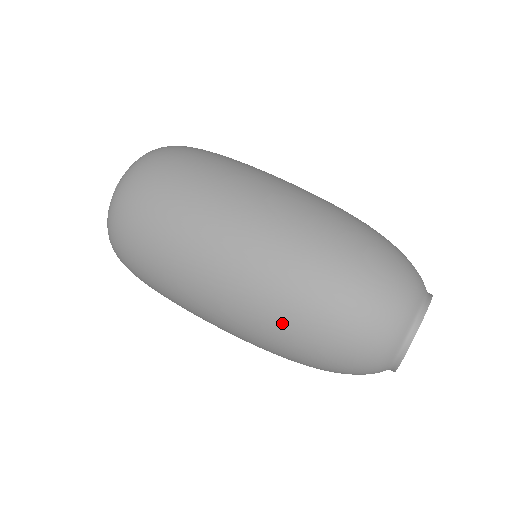
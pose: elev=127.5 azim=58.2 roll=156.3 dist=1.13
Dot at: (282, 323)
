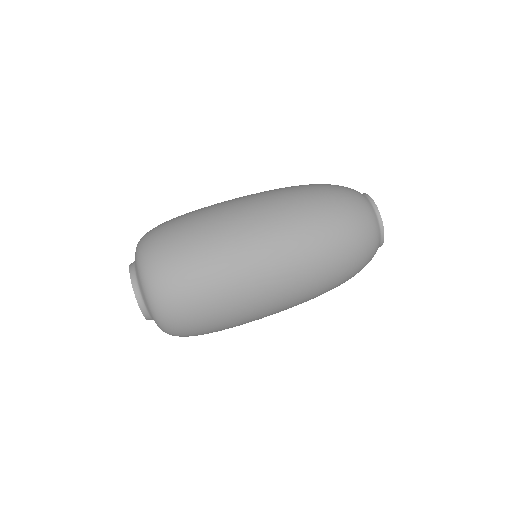
Dot at: (316, 238)
